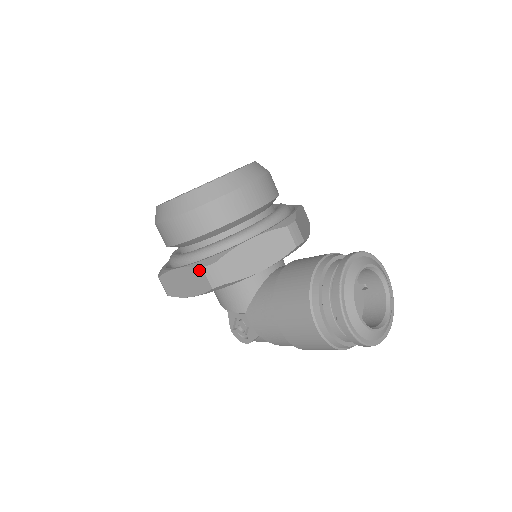
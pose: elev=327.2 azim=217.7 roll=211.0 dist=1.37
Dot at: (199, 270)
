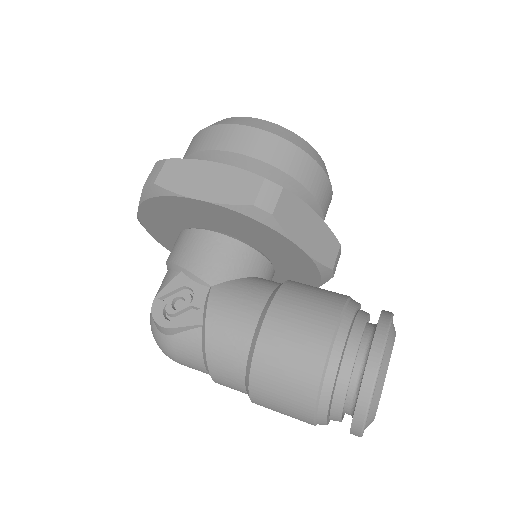
Dot at: (257, 178)
